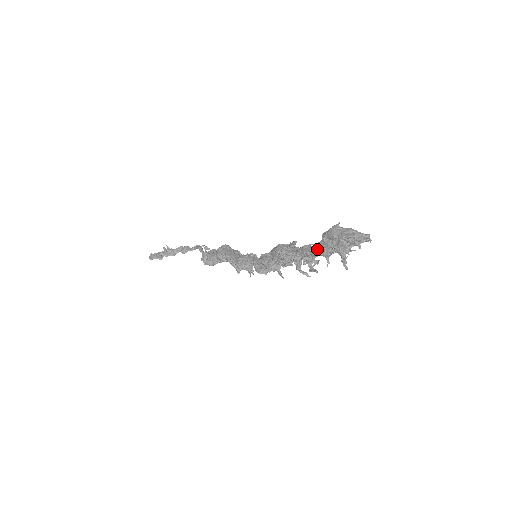
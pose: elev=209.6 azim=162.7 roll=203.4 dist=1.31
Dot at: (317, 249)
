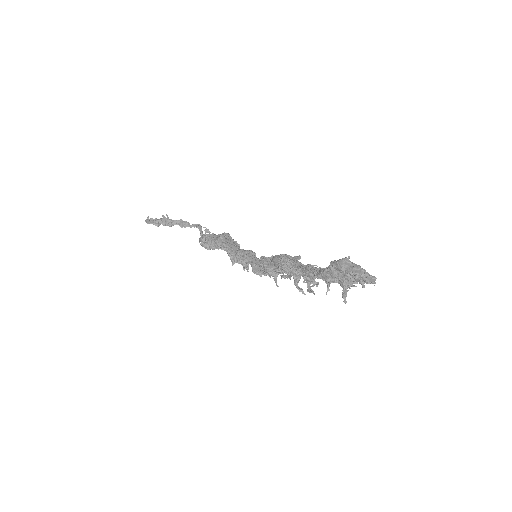
Dot at: (321, 274)
